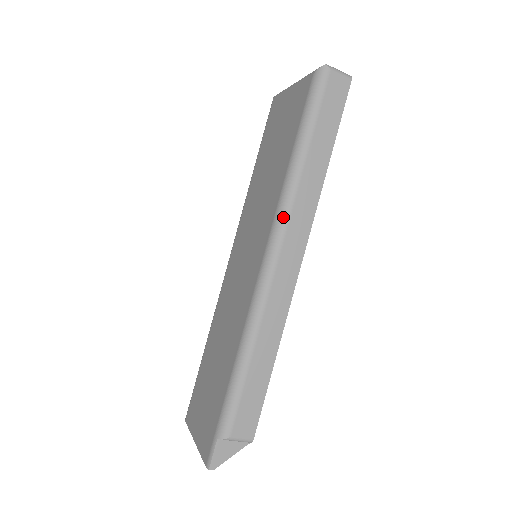
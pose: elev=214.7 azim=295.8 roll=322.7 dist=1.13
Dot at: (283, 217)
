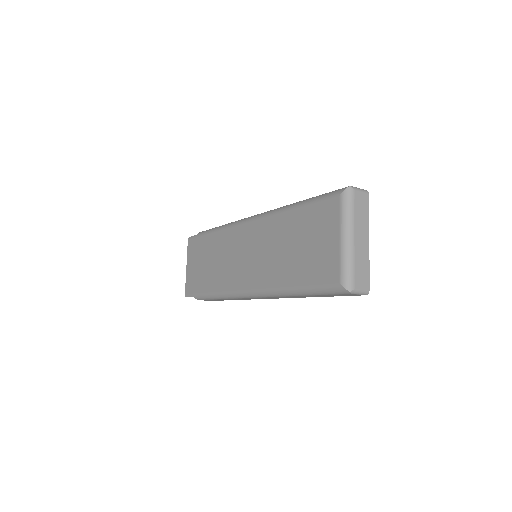
Dot at: (268, 295)
